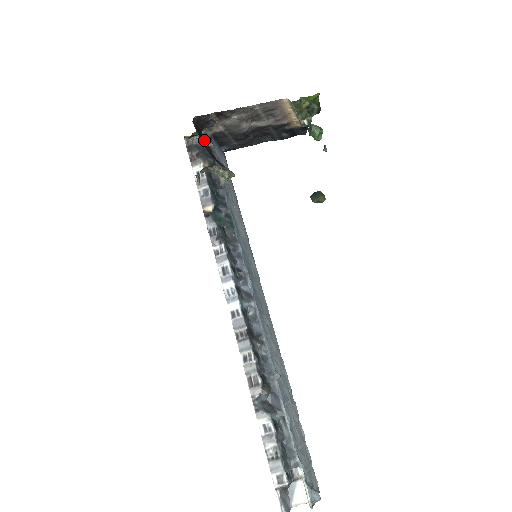
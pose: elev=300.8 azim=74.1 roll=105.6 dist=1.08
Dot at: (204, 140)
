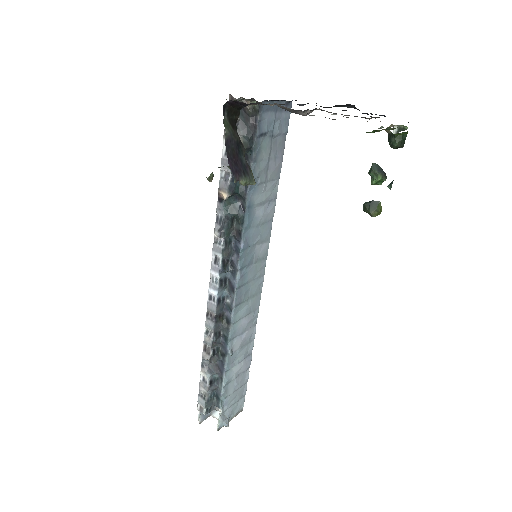
Dot at: (251, 106)
